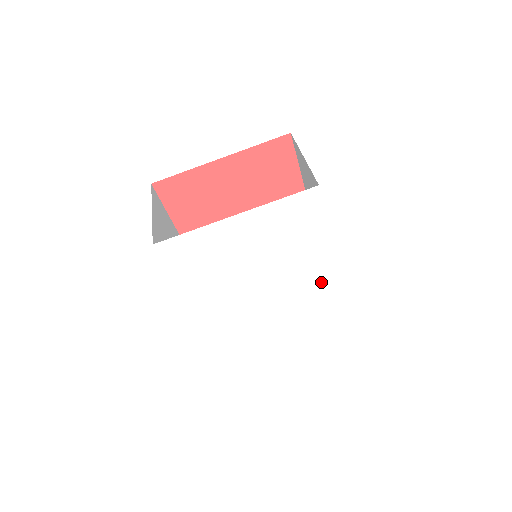
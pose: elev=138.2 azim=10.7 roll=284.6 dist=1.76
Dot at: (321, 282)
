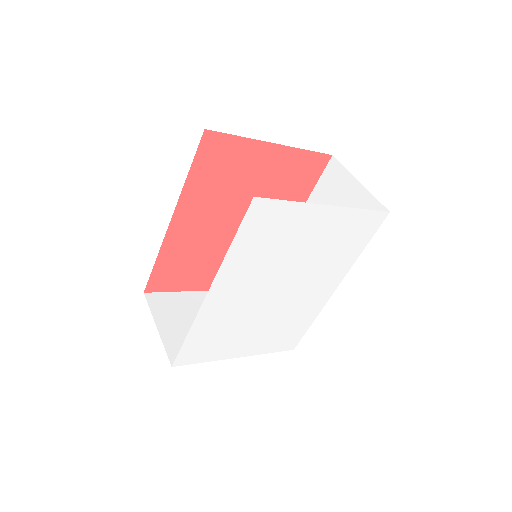
Dot at: (313, 303)
